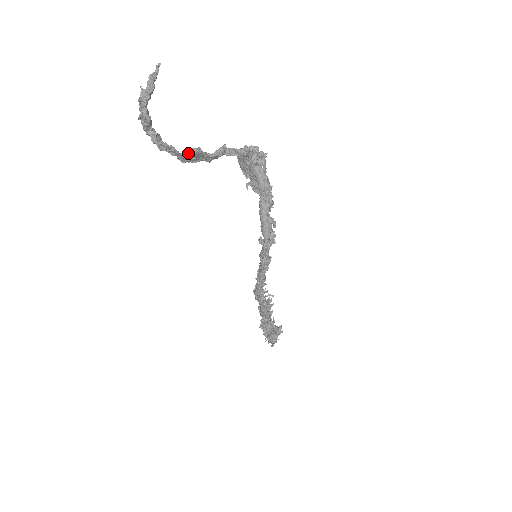
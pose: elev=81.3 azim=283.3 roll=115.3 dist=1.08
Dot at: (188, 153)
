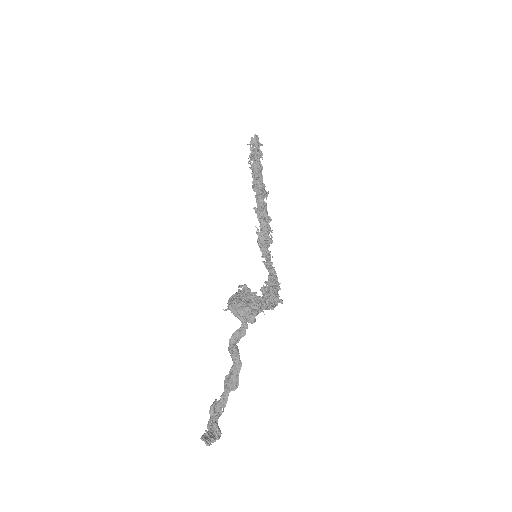
Dot at: occluded
